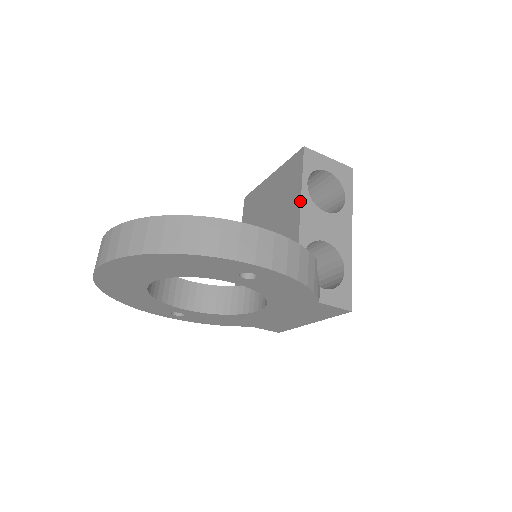
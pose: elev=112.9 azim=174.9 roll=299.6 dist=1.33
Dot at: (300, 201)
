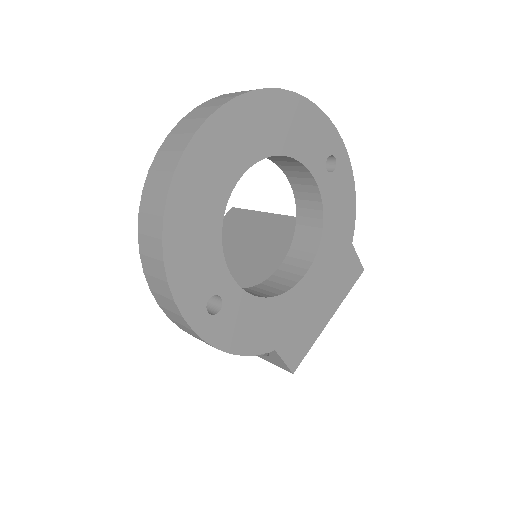
Dot at: (270, 213)
